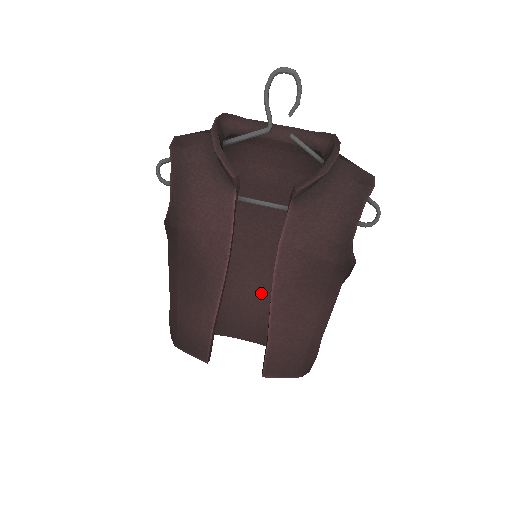
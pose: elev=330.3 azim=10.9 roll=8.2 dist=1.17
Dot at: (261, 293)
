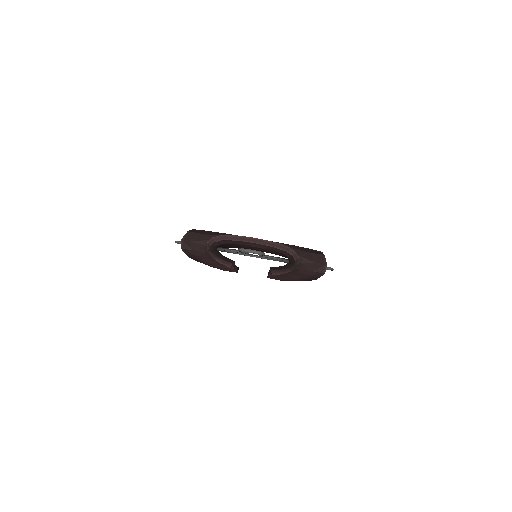
Dot at: (265, 250)
